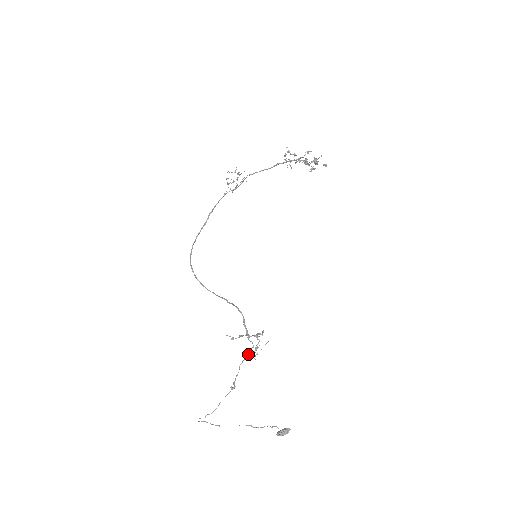
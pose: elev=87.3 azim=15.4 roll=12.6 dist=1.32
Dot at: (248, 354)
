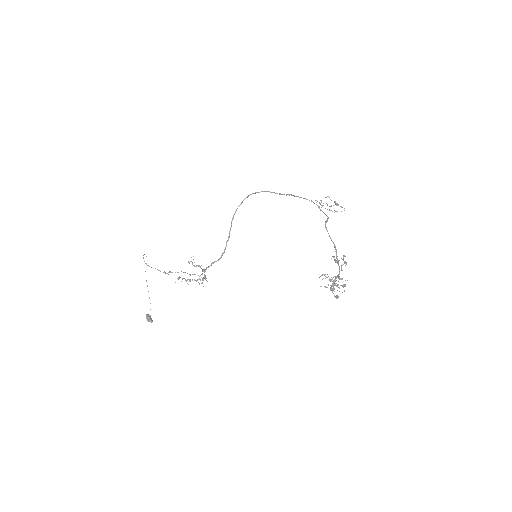
Dot at: (192, 274)
